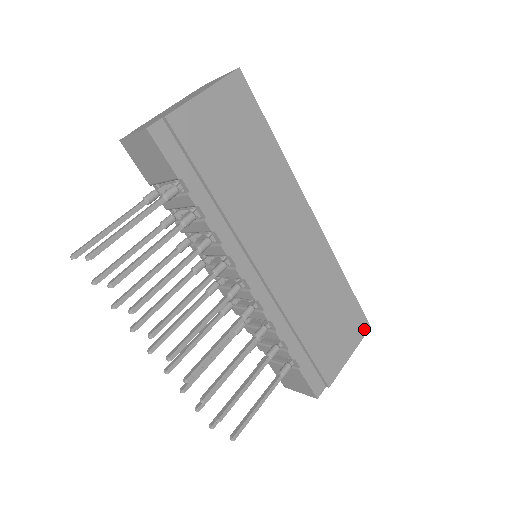
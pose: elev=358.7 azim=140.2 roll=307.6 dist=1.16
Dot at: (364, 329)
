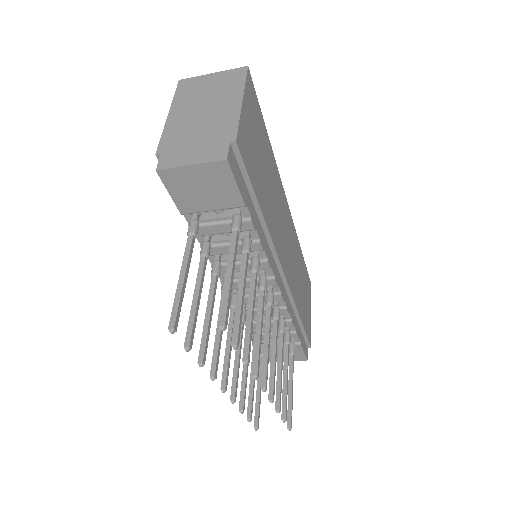
Dot at: (310, 288)
